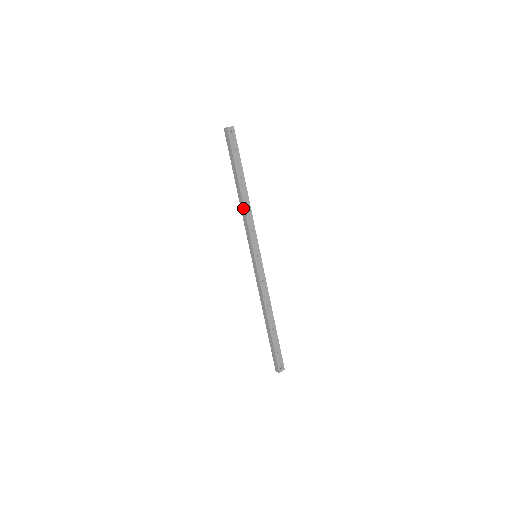
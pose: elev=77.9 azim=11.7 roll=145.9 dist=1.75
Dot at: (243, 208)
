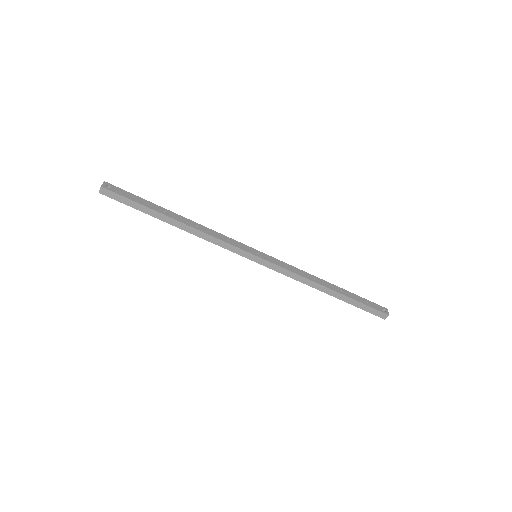
Dot at: (198, 232)
